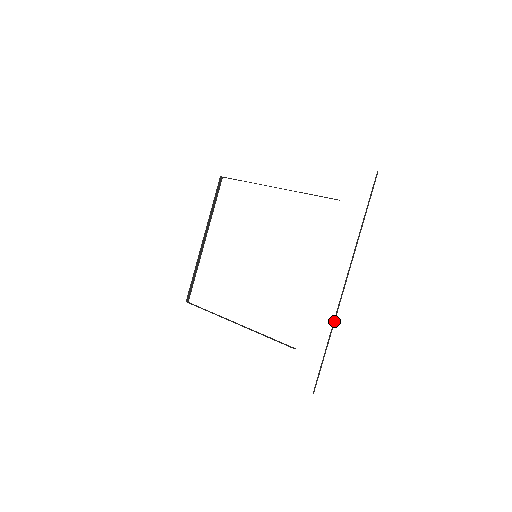
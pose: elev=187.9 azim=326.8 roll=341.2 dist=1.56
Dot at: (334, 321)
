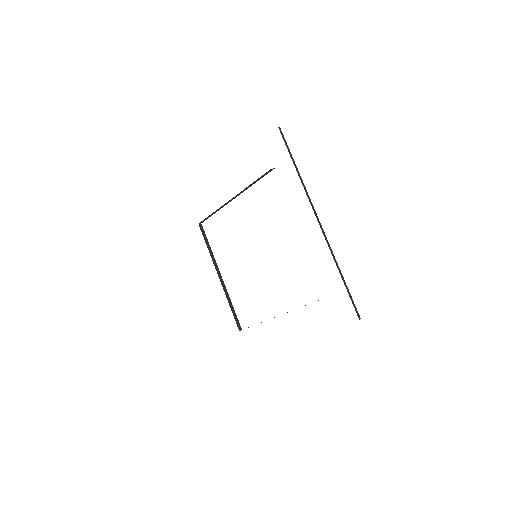
Dot at: (332, 253)
